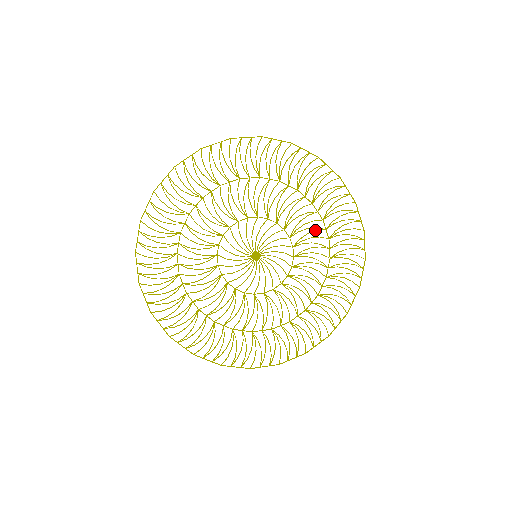
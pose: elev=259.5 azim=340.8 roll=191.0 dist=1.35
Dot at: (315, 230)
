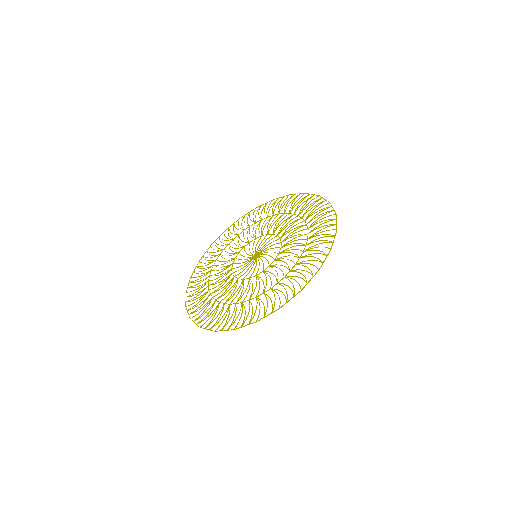
Dot at: occluded
